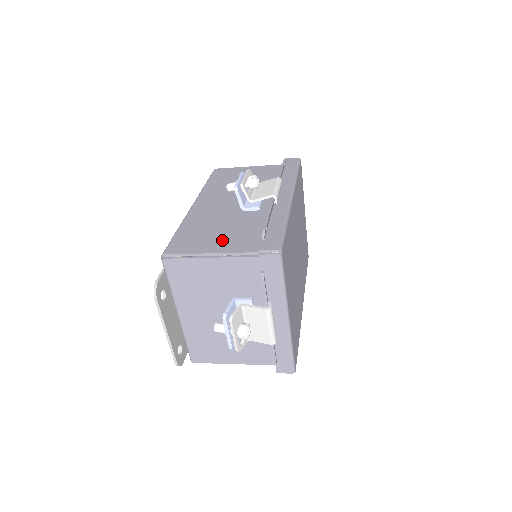
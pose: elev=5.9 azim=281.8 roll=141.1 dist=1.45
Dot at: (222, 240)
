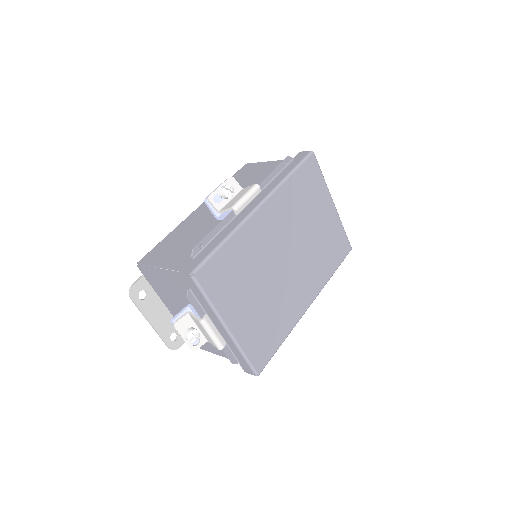
Dot at: (177, 253)
